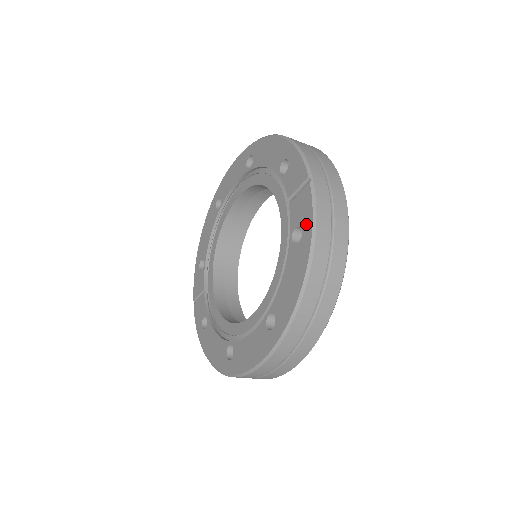
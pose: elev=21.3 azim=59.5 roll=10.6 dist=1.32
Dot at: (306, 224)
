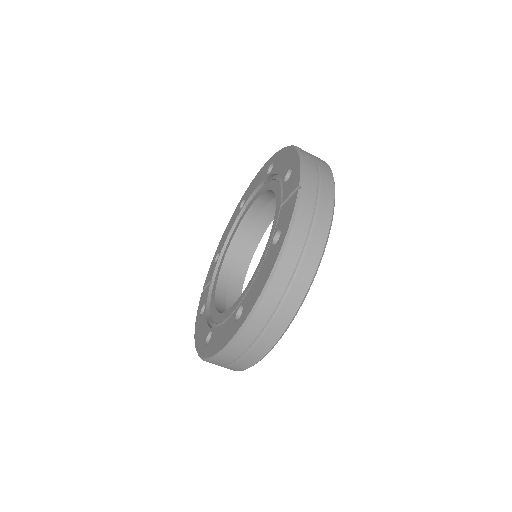
Dot at: (285, 228)
